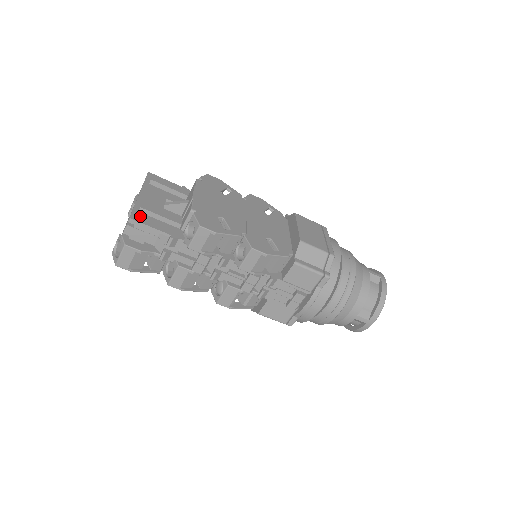
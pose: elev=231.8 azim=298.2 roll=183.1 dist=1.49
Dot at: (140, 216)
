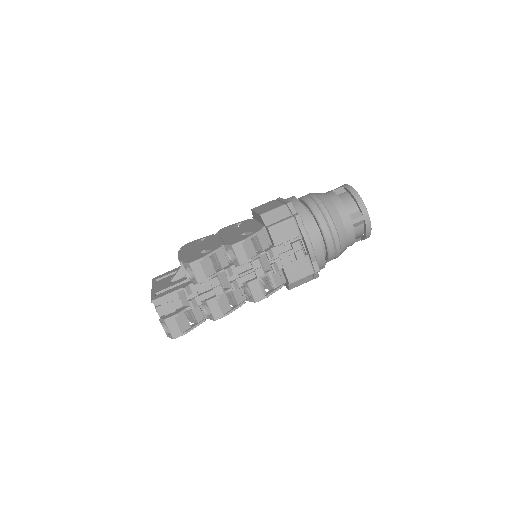
Dot at: (157, 296)
